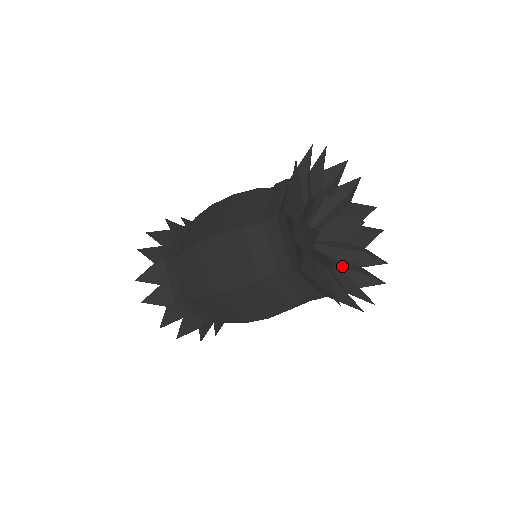
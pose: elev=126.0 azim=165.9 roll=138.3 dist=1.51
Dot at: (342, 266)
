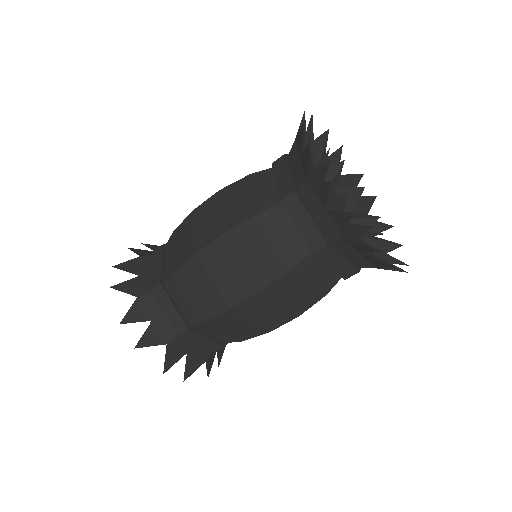
Dot at: (354, 224)
